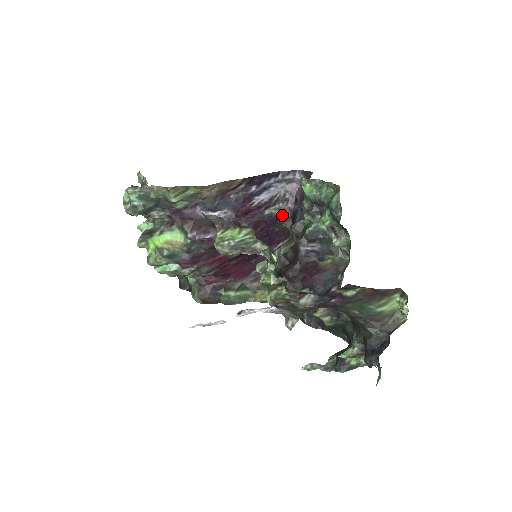
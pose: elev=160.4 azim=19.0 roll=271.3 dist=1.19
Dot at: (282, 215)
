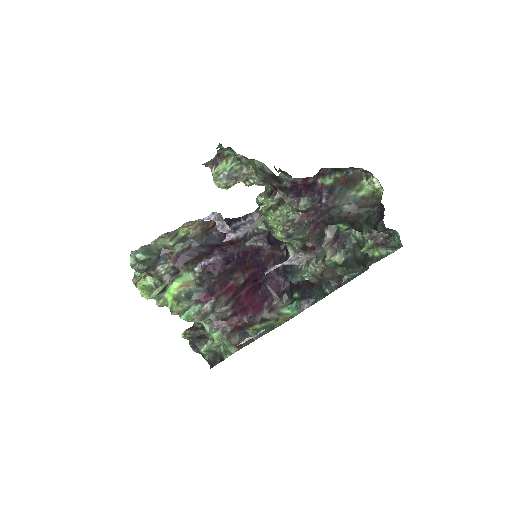
Dot at: (260, 245)
